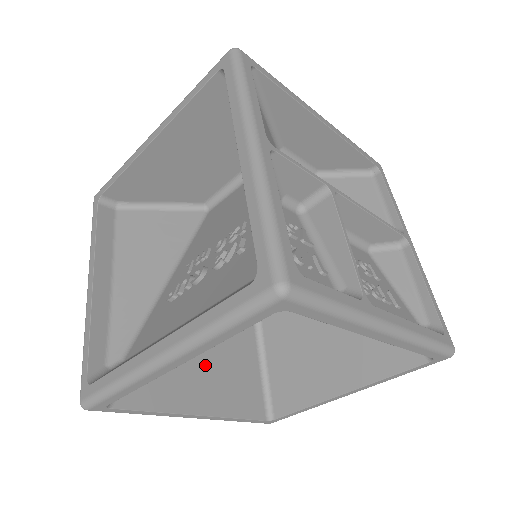
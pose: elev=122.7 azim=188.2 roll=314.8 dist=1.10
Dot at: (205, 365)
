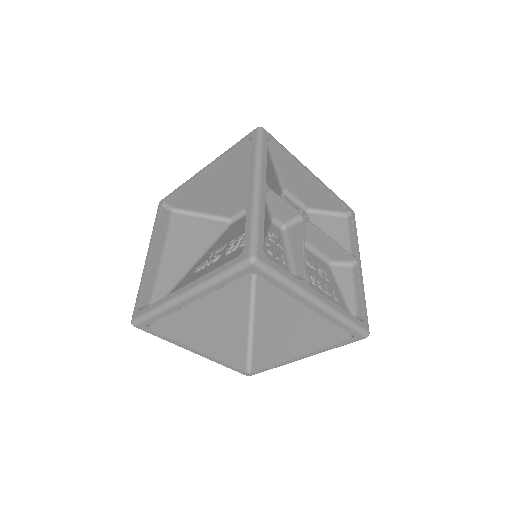
Dot at: (211, 322)
